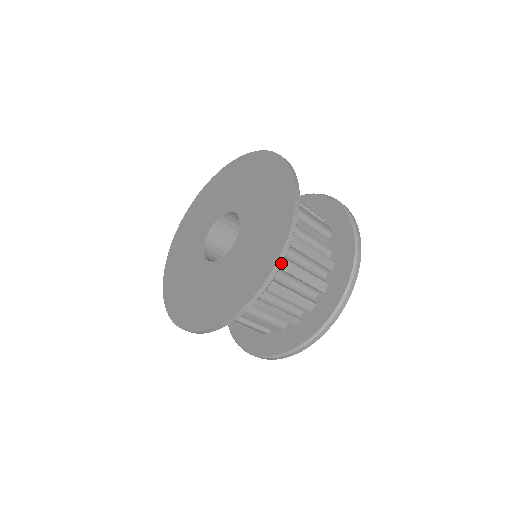
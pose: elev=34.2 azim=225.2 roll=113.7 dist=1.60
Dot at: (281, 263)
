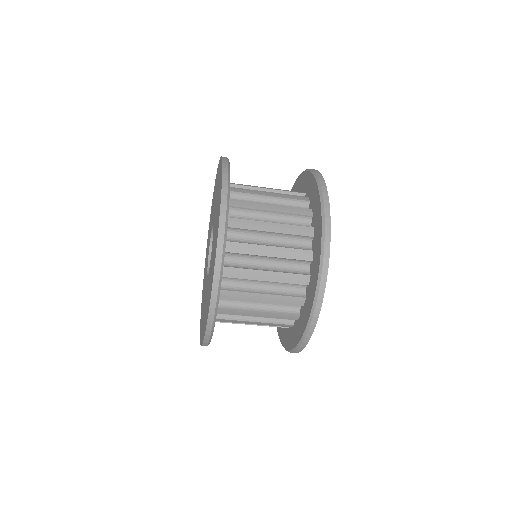
Dot at: (218, 282)
